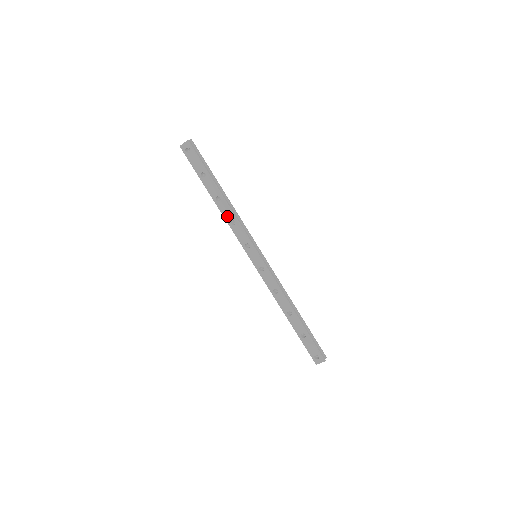
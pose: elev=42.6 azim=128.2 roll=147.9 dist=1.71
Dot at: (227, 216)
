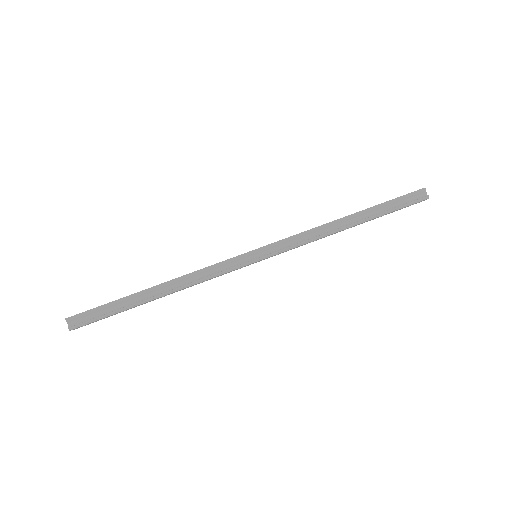
Dot at: occluded
